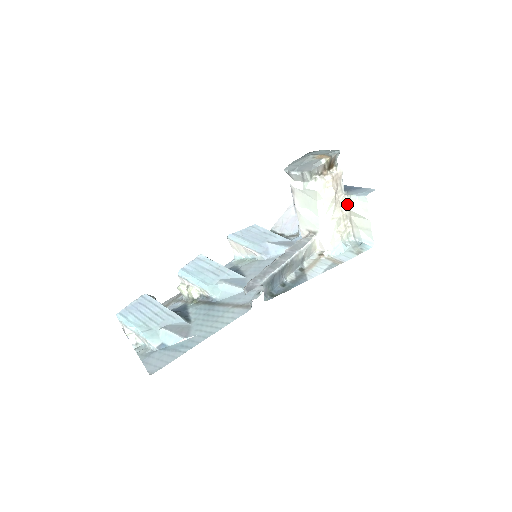
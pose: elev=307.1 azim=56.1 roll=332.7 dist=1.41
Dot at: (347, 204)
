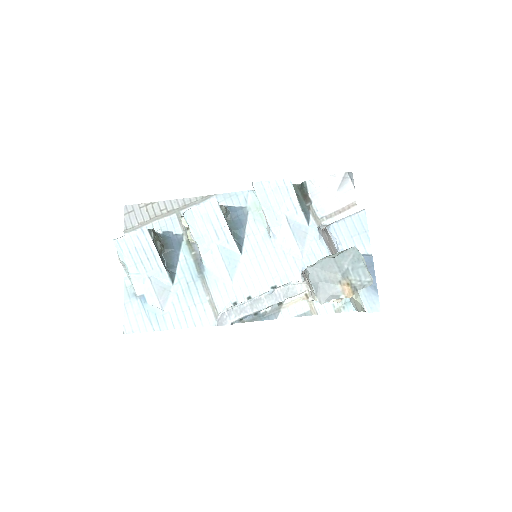
Dot at: occluded
